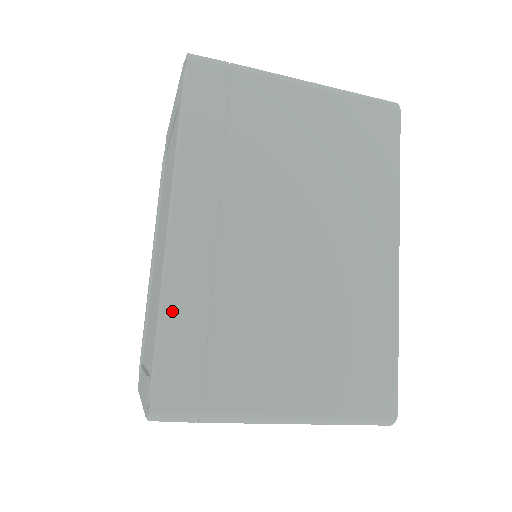
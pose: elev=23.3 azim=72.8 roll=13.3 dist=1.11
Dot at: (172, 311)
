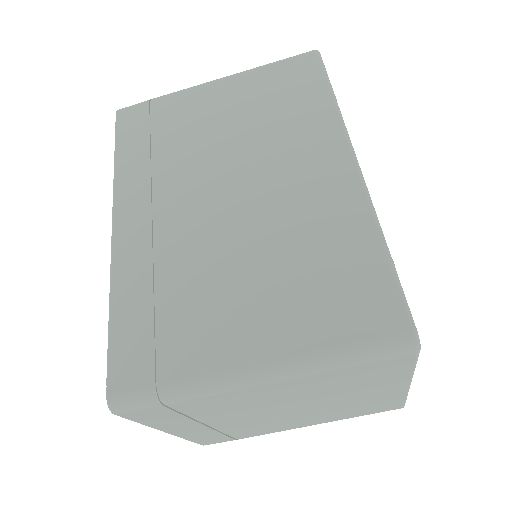
Dot at: (120, 299)
